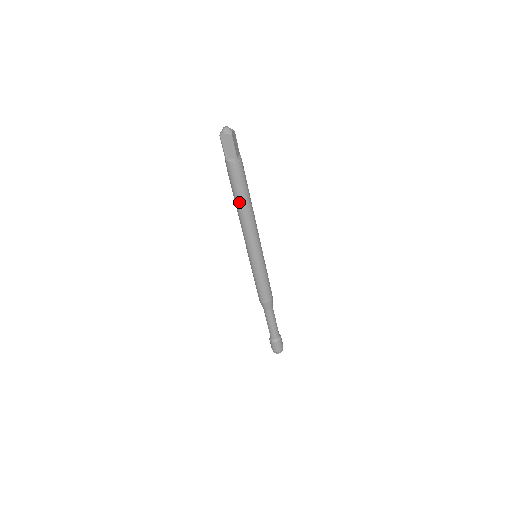
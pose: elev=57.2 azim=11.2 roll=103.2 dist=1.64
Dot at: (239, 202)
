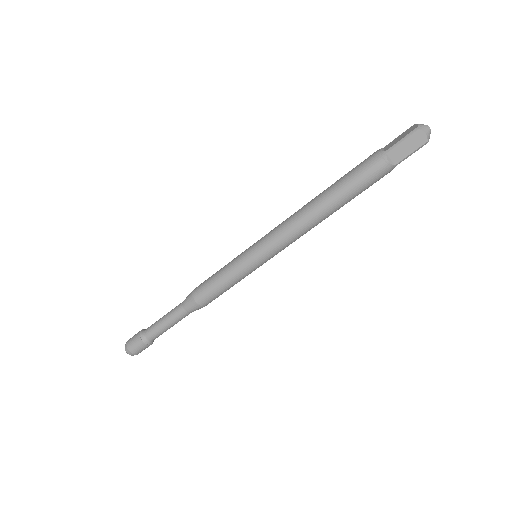
Dot at: (332, 201)
